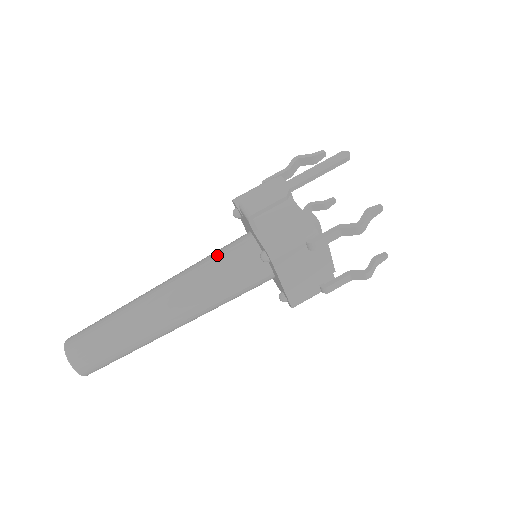
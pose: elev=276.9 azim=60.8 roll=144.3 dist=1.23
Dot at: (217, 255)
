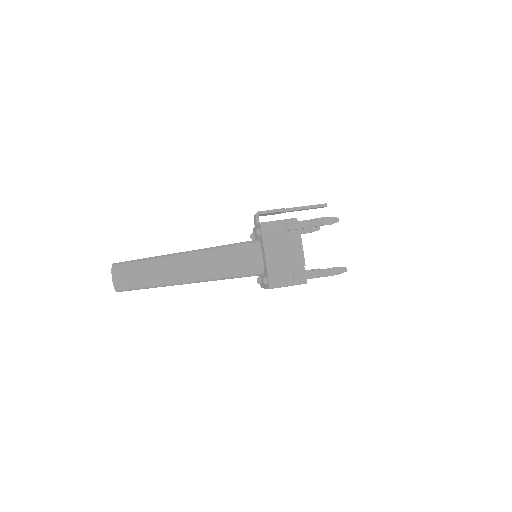
Dot at: occluded
